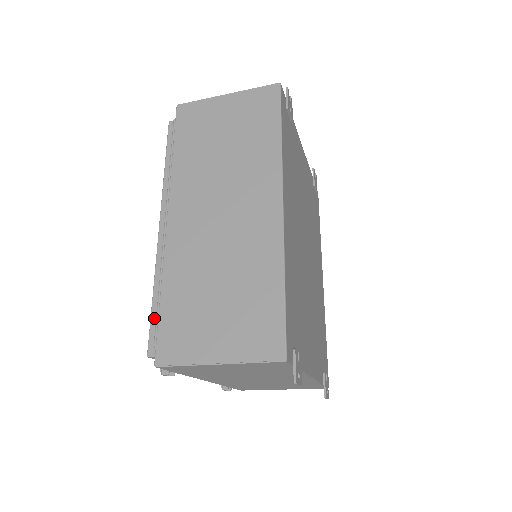
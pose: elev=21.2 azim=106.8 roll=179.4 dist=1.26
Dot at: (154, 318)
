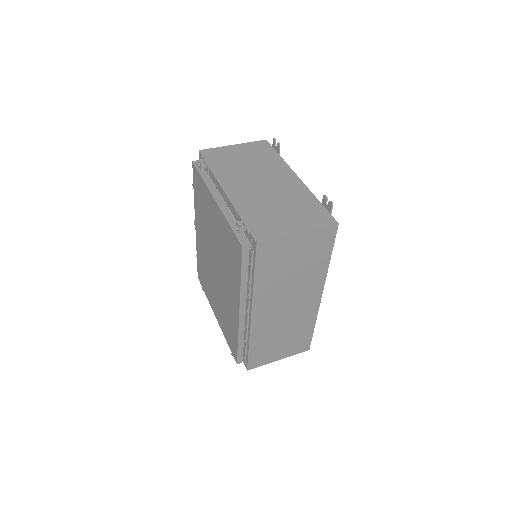
Dot at: (240, 352)
